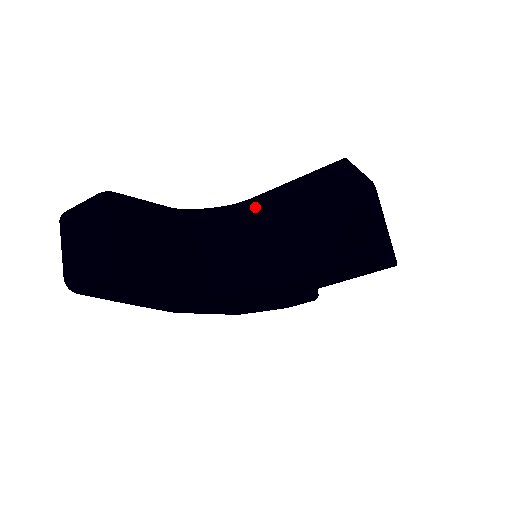
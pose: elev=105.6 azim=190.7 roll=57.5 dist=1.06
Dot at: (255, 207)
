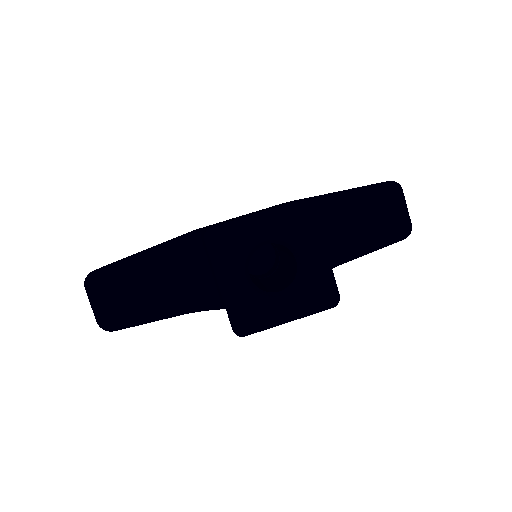
Dot at: occluded
